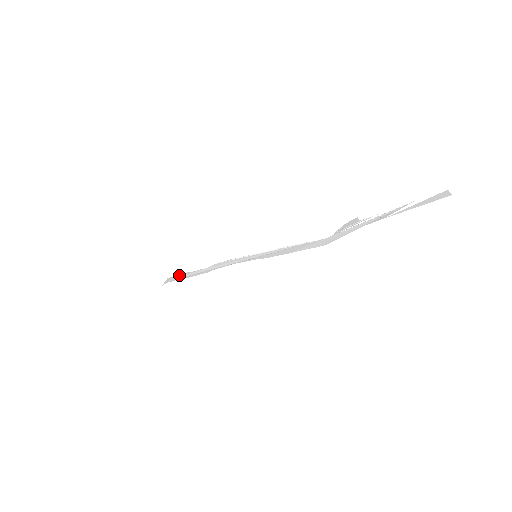
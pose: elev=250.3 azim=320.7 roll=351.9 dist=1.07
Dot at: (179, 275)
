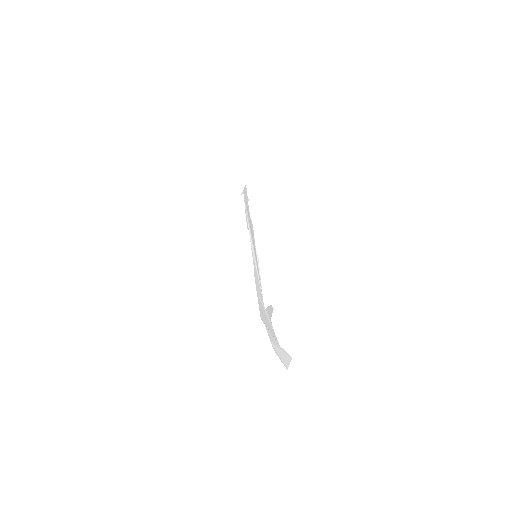
Dot at: (246, 195)
